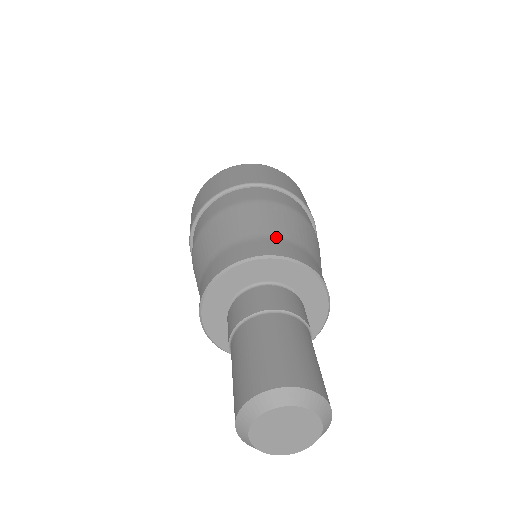
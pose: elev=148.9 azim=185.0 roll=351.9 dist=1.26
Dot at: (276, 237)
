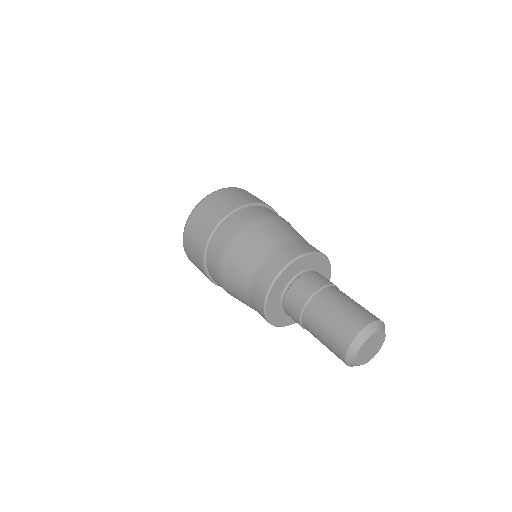
Dot at: (271, 252)
